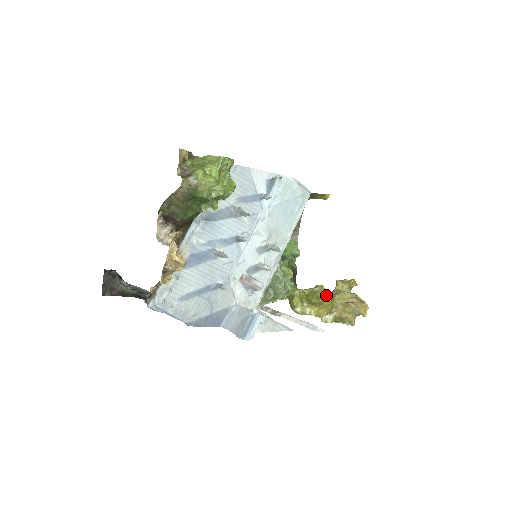
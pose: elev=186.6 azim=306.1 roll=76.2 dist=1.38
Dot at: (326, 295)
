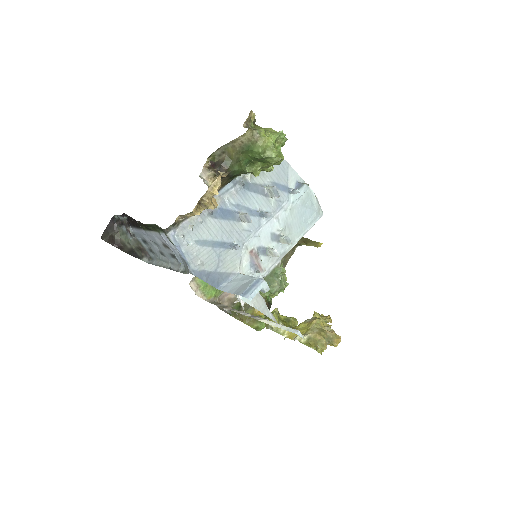
Dot at: occluded
